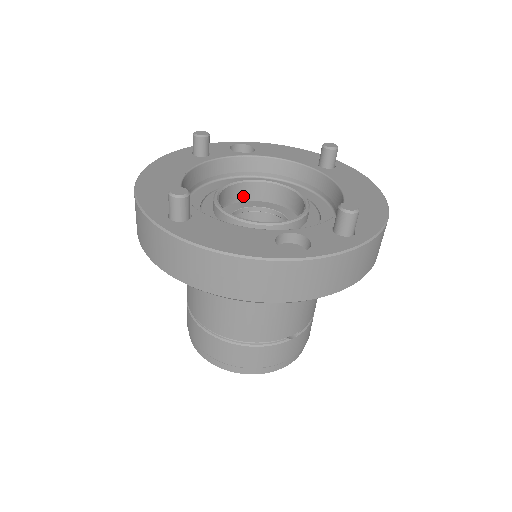
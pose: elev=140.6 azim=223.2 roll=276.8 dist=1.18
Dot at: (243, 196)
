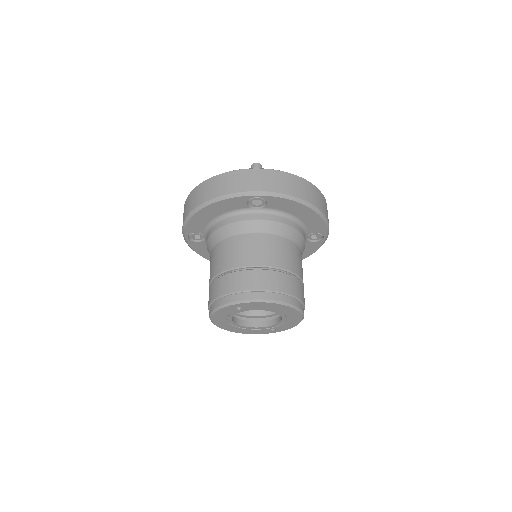
Dot at: occluded
